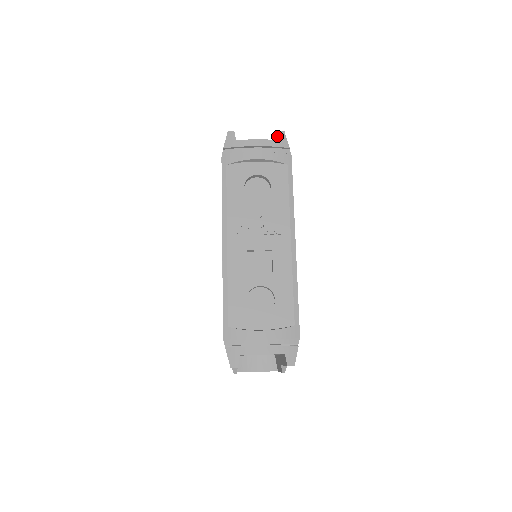
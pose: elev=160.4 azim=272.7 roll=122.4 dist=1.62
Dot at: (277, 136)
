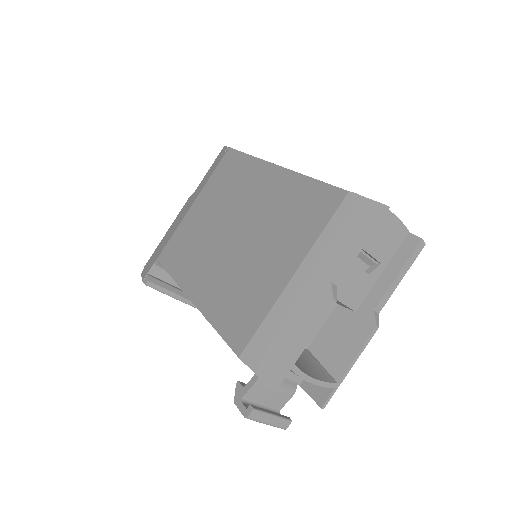
Dot at: occluded
